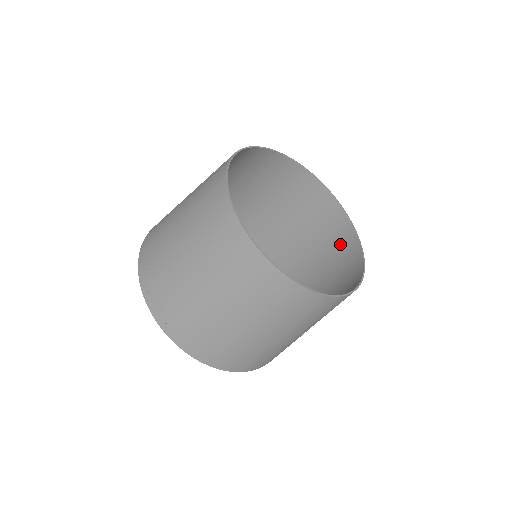
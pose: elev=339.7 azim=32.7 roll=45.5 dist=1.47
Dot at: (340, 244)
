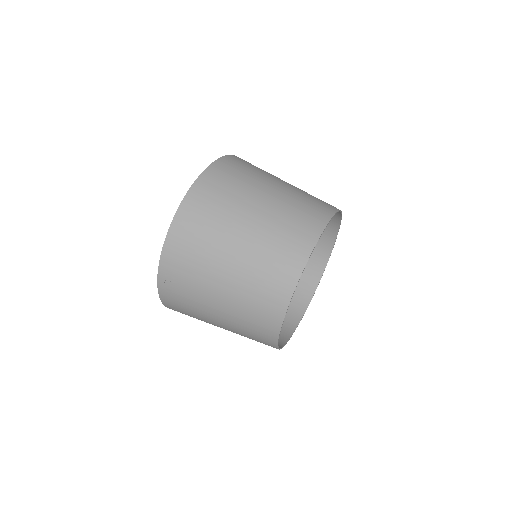
Dot at: occluded
